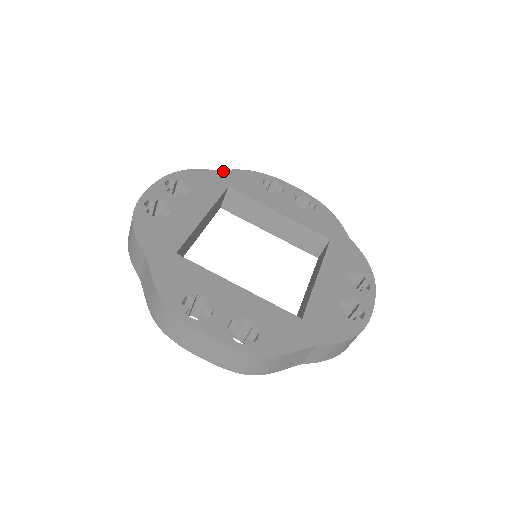
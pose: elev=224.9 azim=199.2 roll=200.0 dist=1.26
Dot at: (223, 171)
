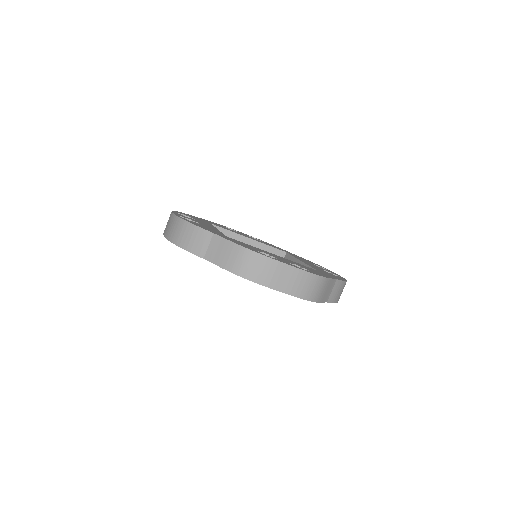
Dot at: occluded
